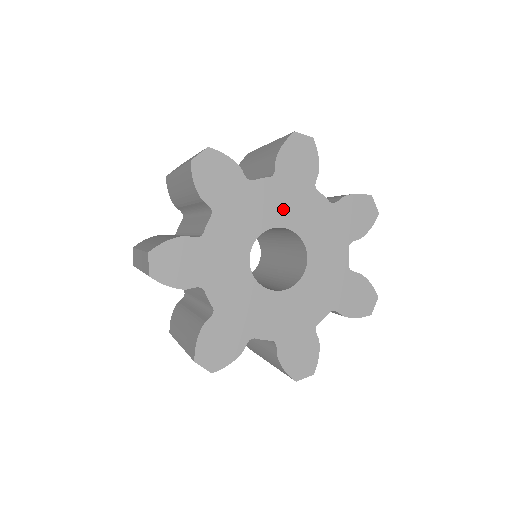
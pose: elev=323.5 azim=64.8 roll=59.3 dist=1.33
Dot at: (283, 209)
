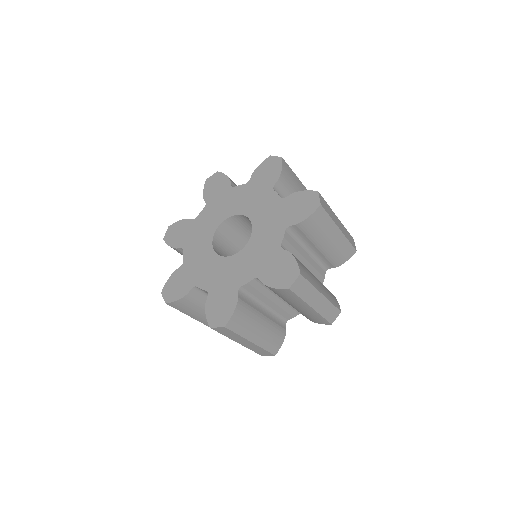
Dot at: (246, 203)
